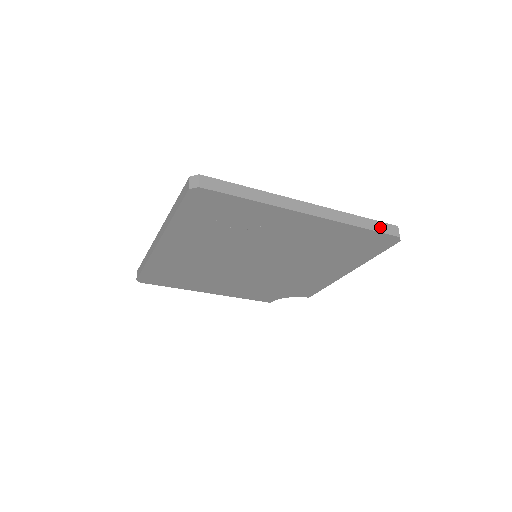
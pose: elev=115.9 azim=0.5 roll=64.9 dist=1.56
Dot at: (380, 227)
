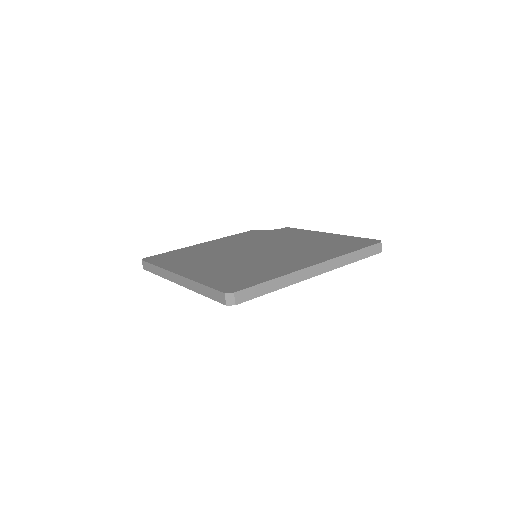
Dot at: (368, 252)
